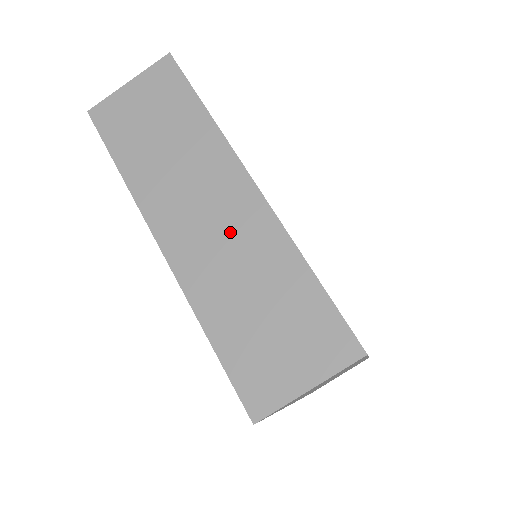
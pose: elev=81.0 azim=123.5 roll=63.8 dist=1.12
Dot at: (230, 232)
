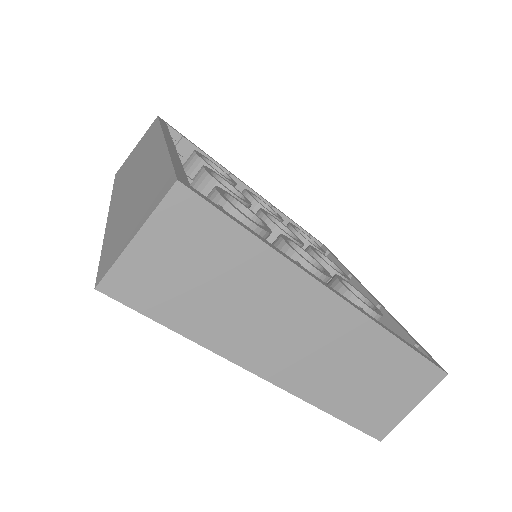
Dot at: (328, 343)
